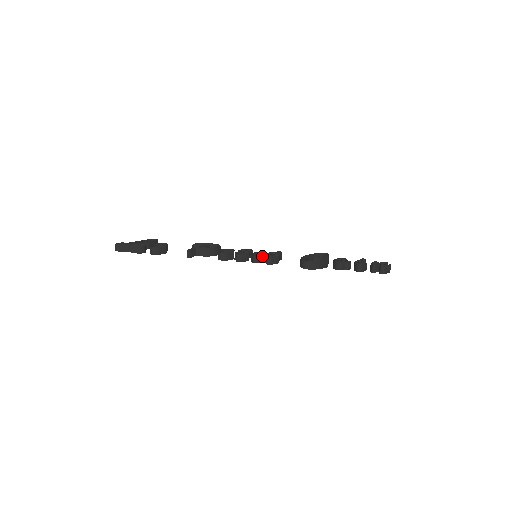
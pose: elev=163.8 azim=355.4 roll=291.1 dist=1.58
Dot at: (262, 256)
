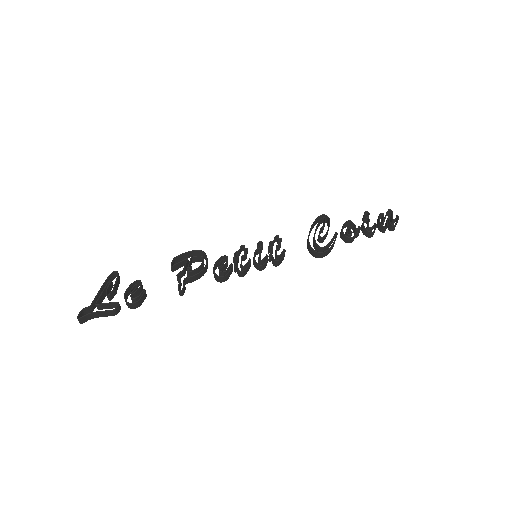
Dot at: (267, 259)
